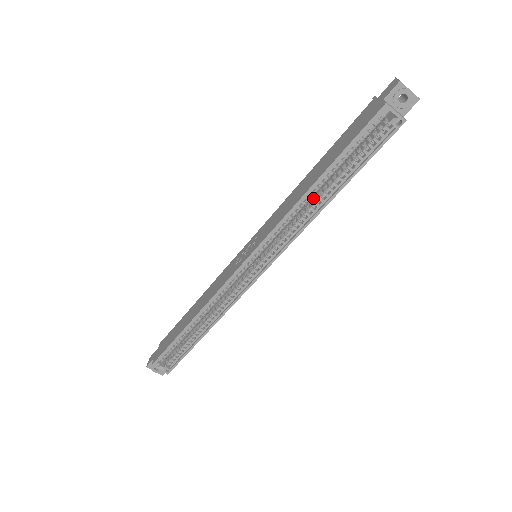
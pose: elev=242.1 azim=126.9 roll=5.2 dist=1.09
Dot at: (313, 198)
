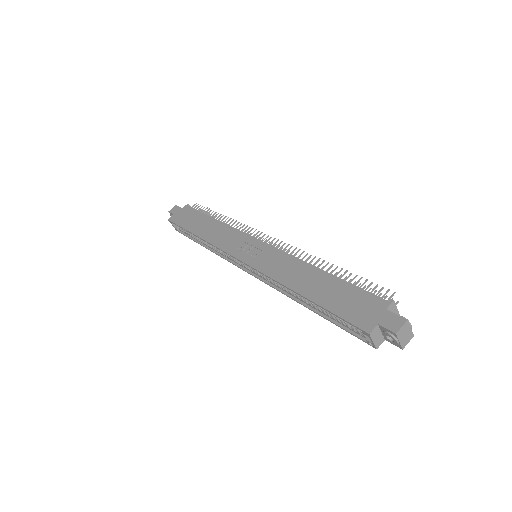
Dot at: occluded
